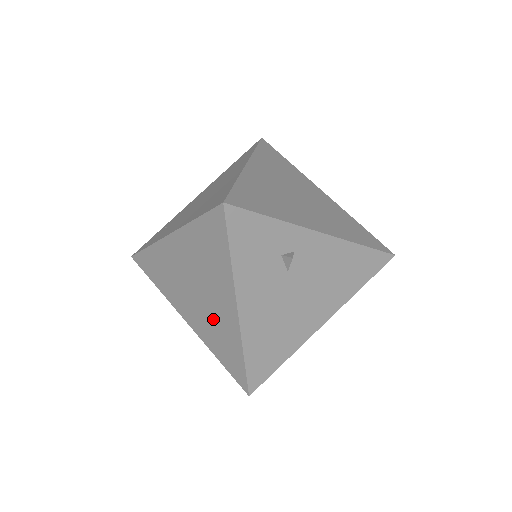
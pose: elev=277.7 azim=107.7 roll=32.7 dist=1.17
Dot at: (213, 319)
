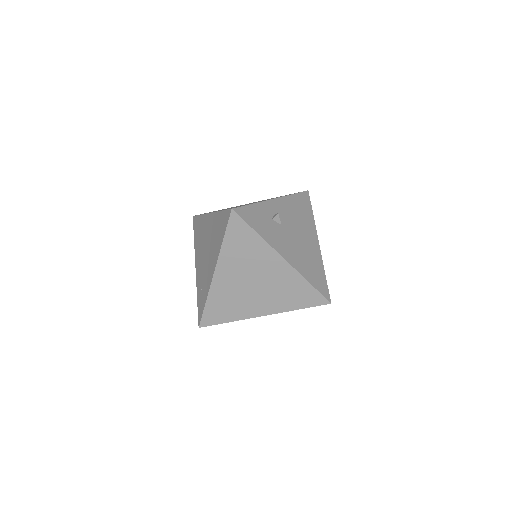
Dot at: (276, 286)
